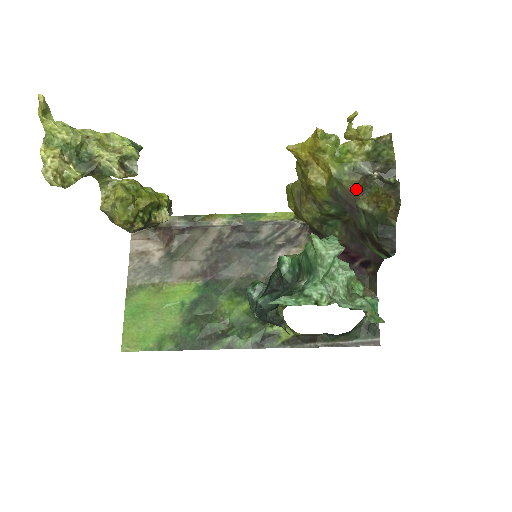
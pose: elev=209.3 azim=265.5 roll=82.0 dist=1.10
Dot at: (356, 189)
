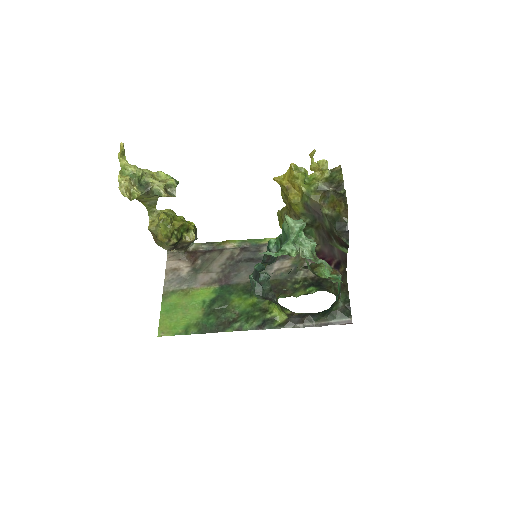
Dot at: (320, 200)
